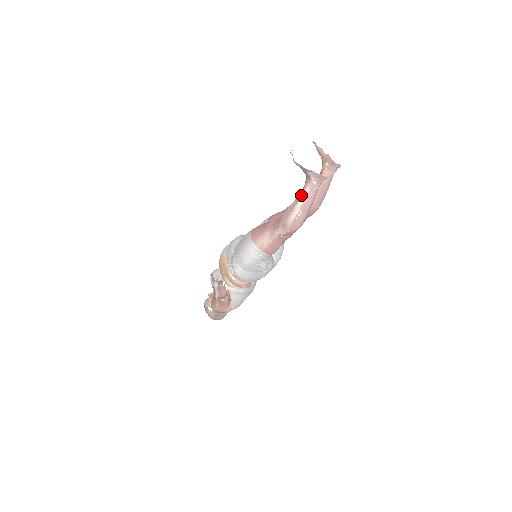
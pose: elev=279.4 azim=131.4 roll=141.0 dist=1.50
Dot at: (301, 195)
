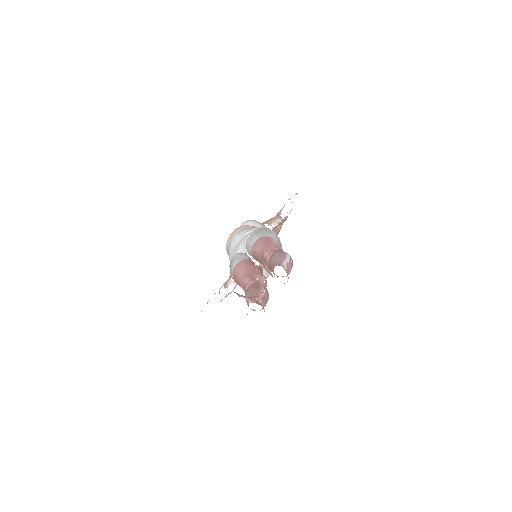
Dot at: occluded
